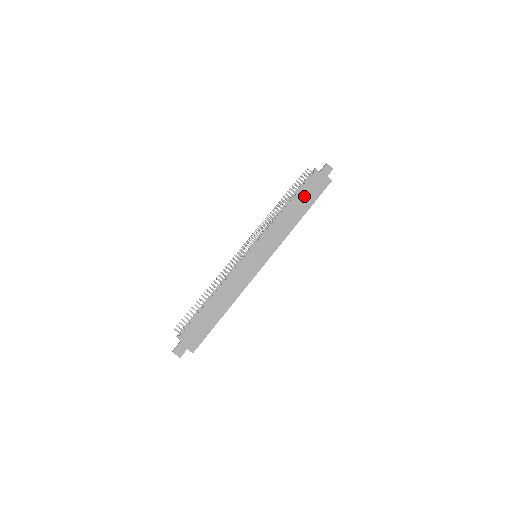
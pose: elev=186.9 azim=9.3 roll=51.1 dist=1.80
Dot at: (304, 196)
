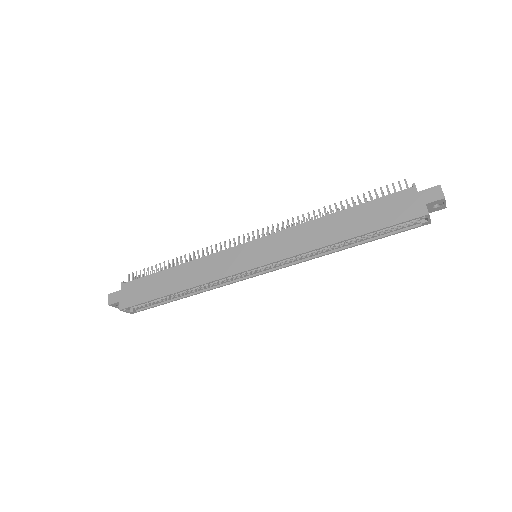
Dot at: (367, 214)
